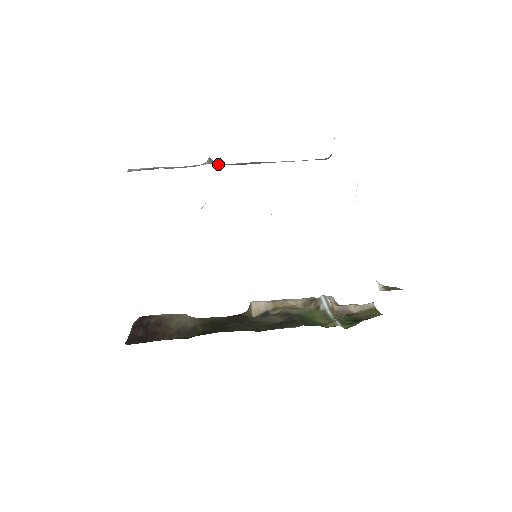
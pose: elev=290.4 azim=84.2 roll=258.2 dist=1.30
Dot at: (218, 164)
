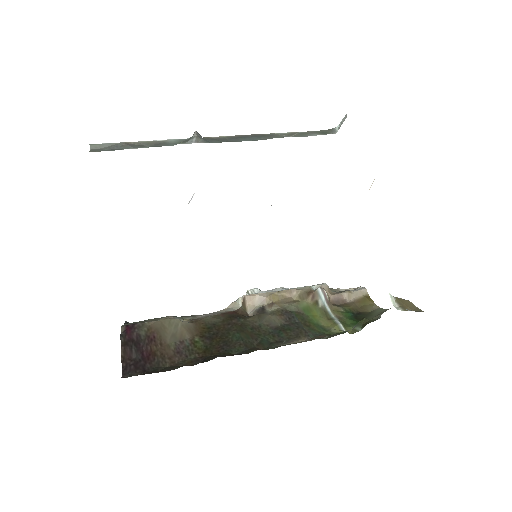
Dot at: (206, 139)
